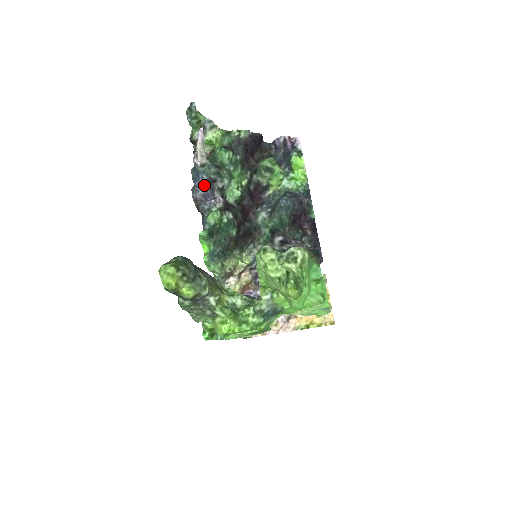
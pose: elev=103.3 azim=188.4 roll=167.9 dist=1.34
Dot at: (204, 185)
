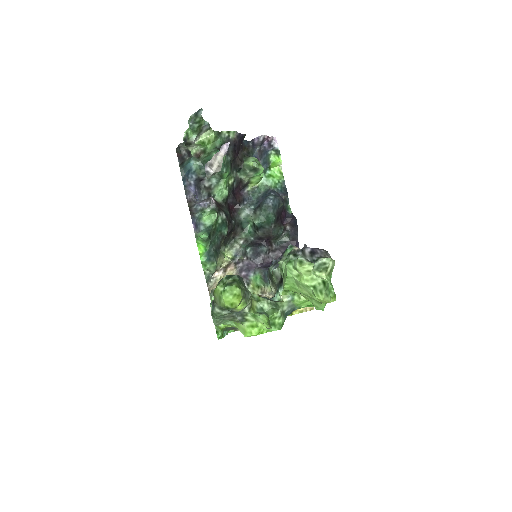
Dot at: (192, 184)
